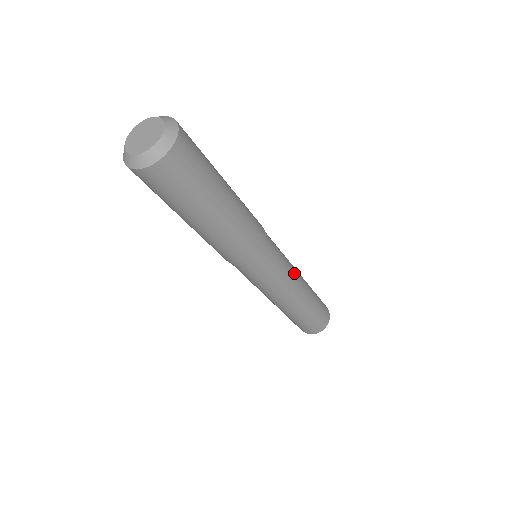
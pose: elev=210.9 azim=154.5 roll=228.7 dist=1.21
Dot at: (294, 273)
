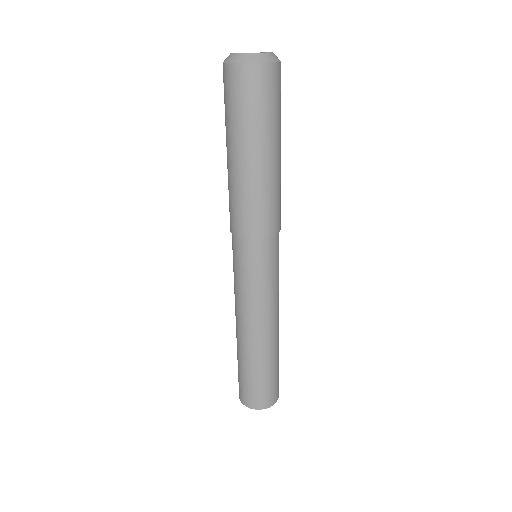
Dot at: occluded
